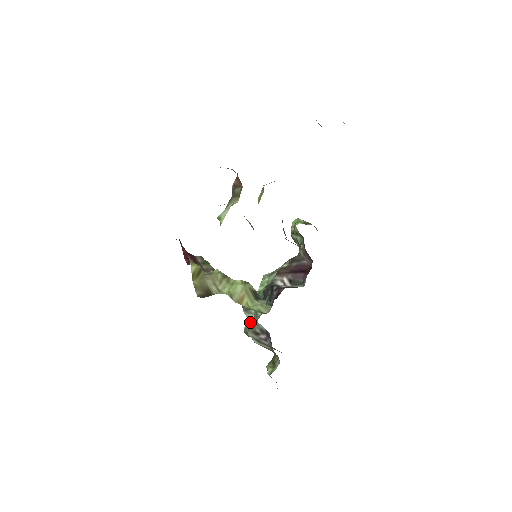
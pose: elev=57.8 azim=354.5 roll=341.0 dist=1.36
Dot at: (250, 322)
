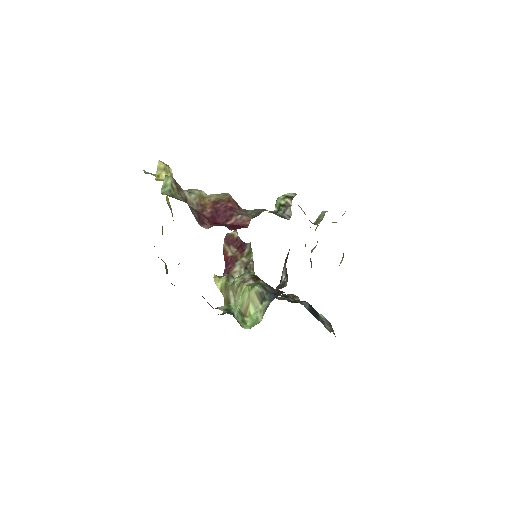
Dot at: occluded
